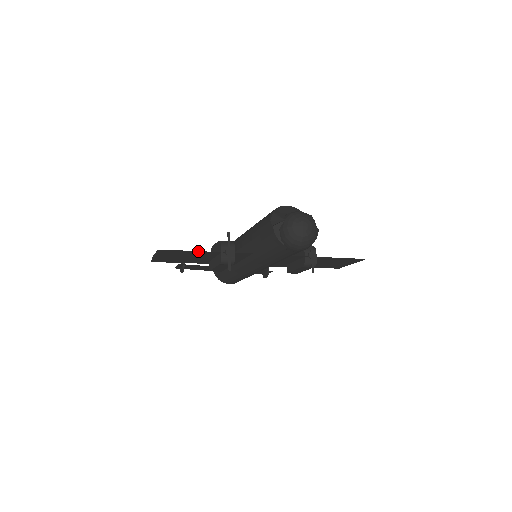
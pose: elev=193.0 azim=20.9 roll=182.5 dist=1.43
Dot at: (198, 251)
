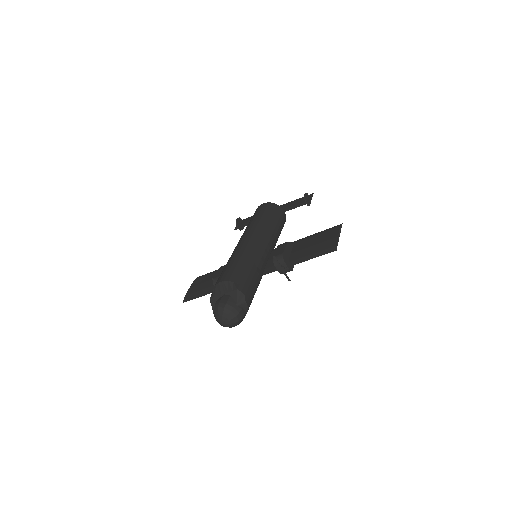
Dot at: (203, 295)
